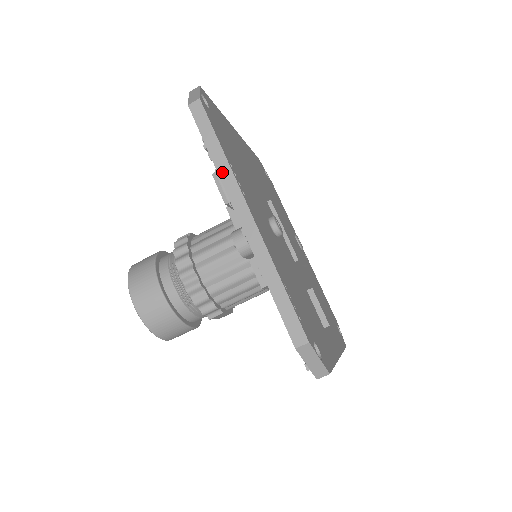
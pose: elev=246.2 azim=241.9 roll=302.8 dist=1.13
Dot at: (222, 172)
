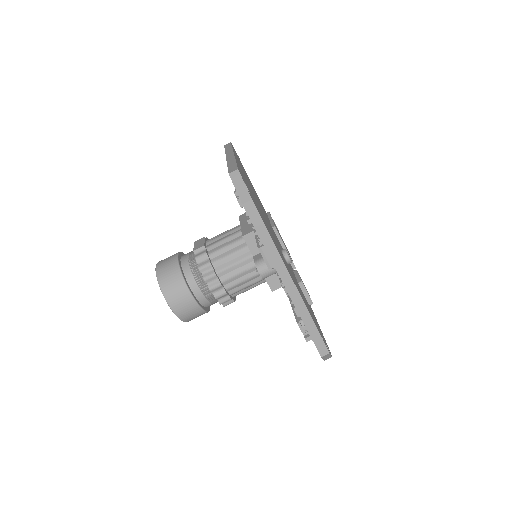
Dot at: (272, 256)
